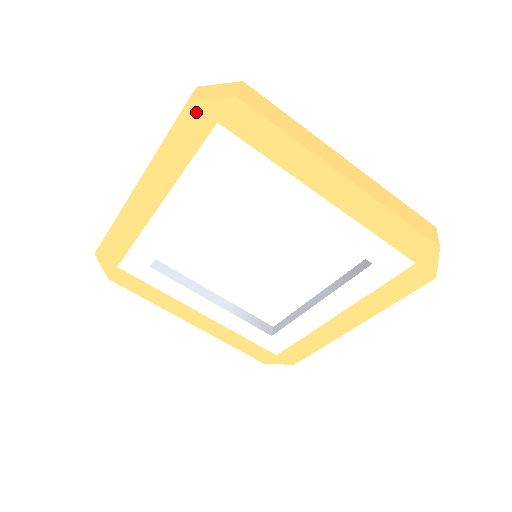
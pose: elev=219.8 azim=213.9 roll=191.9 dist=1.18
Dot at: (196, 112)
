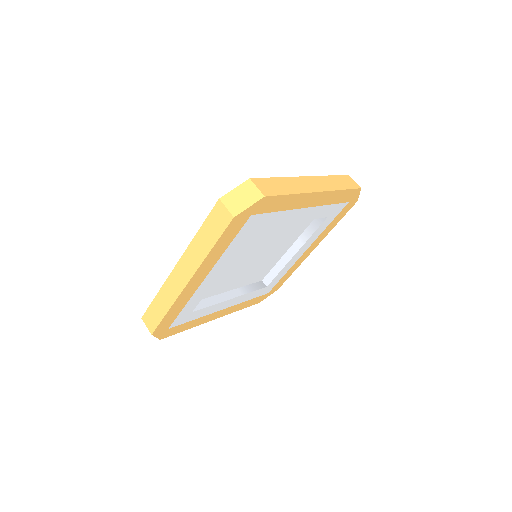
Dot at: (238, 219)
